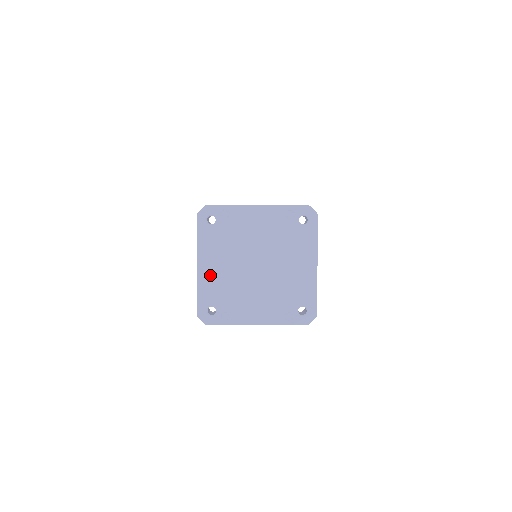
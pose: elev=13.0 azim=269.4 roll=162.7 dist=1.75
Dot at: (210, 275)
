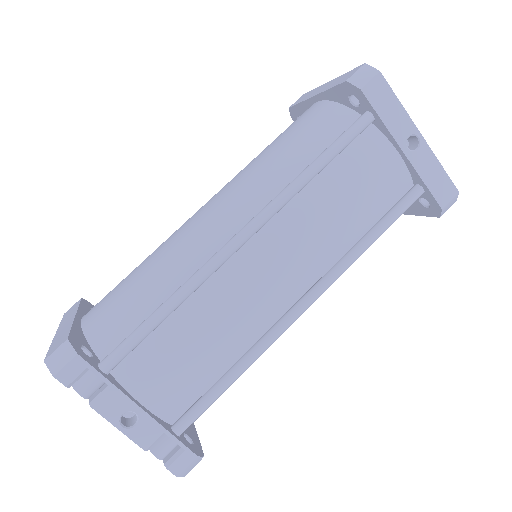
Dot at: occluded
